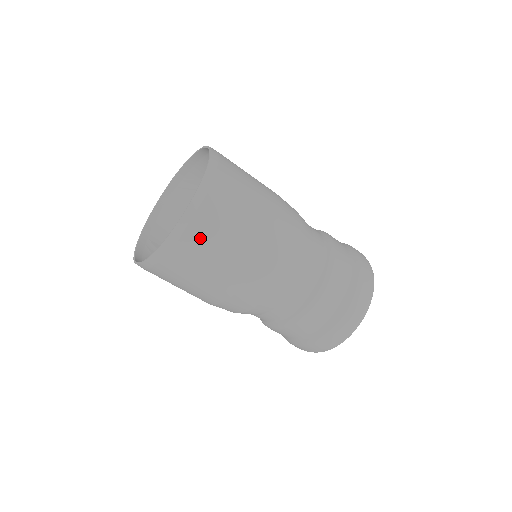
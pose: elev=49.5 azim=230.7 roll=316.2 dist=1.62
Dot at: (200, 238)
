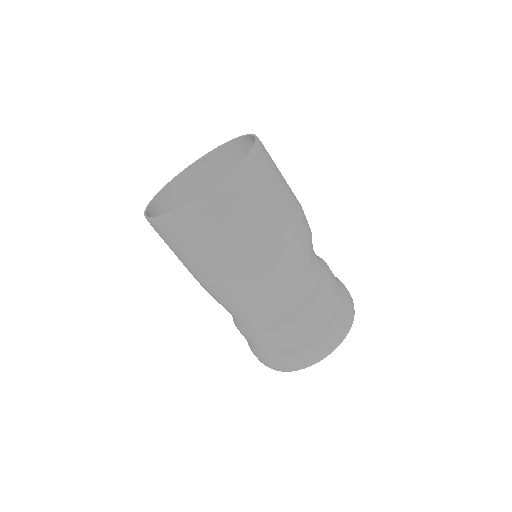
Dot at: (176, 236)
